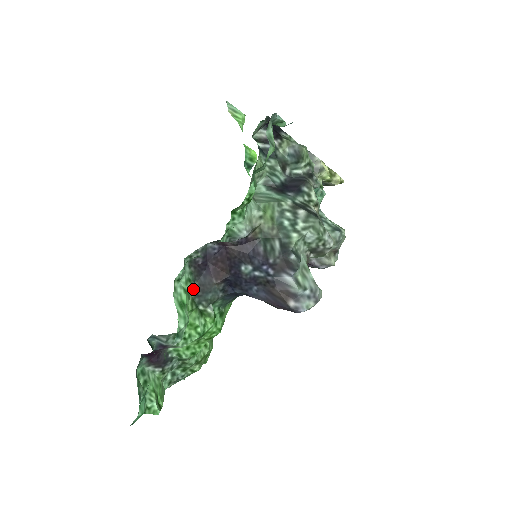
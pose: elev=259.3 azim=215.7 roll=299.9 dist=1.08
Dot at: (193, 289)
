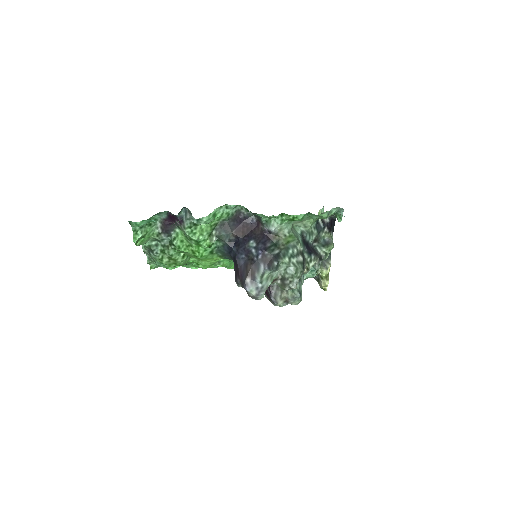
Dot at: (223, 221)
